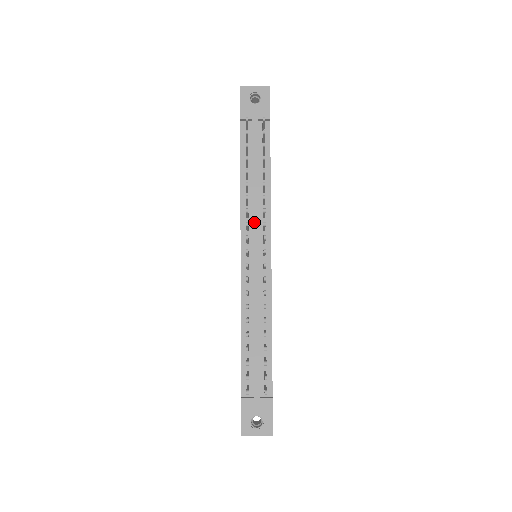
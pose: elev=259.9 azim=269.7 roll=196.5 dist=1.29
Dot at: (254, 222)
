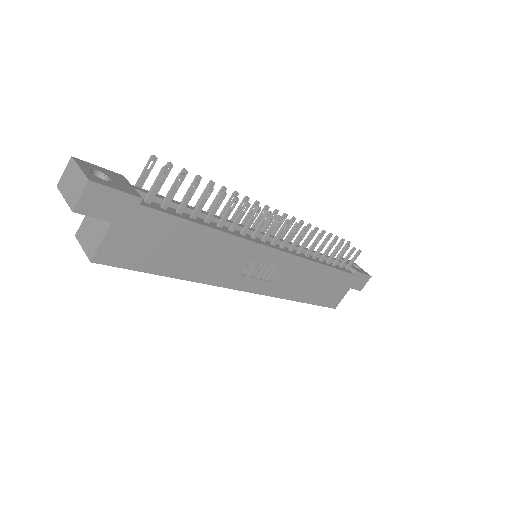
Dot at: (290, 242)
